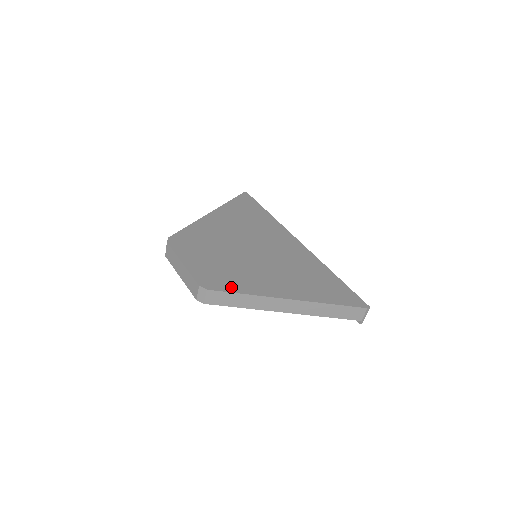
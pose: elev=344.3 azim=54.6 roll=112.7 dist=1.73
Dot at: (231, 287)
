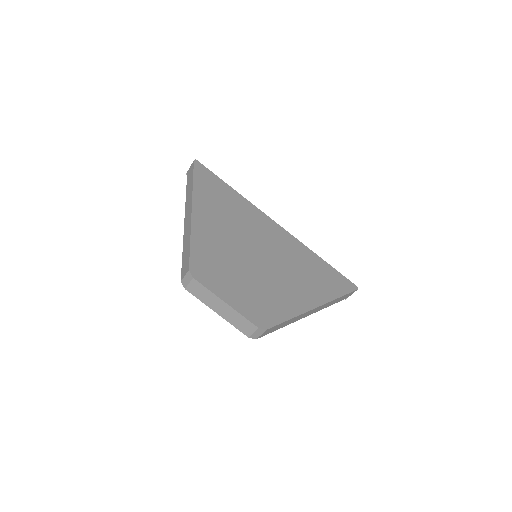
Dot at: (278, 316)
